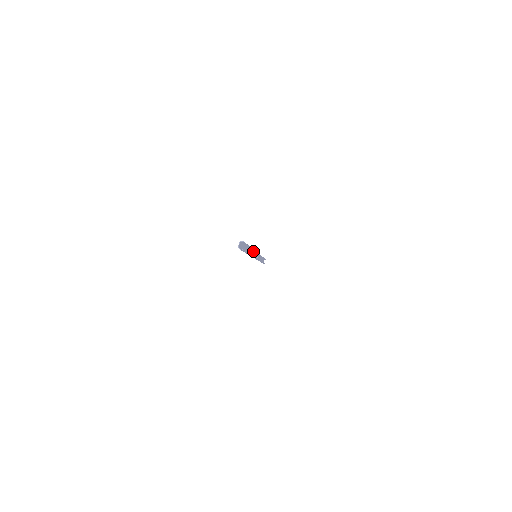
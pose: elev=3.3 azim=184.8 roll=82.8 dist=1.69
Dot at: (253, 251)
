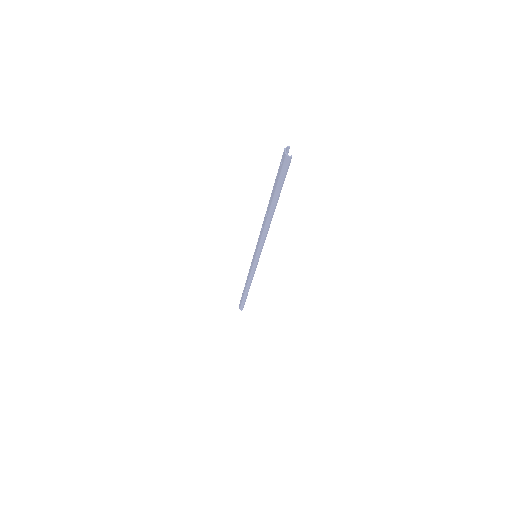
Dot at: (260, 234)
